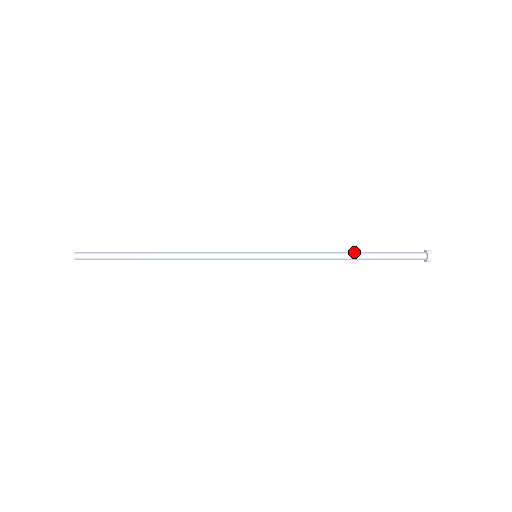
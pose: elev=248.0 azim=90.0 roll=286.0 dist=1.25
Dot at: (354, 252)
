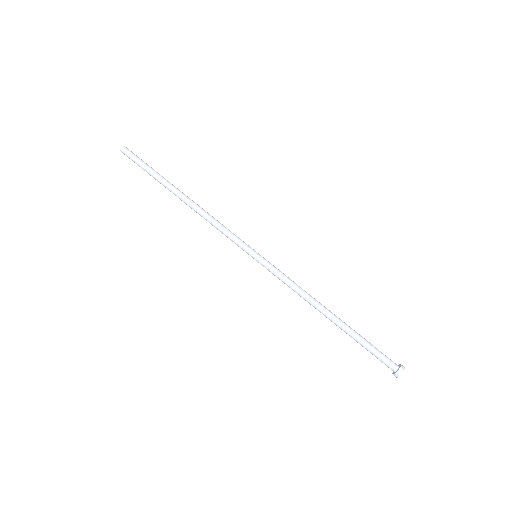
Dot at: (336, 318)
